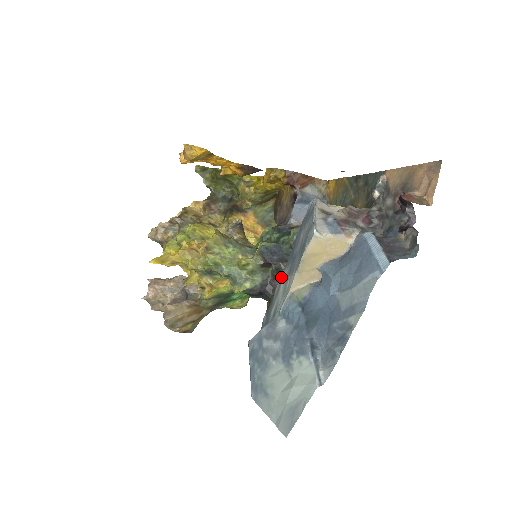
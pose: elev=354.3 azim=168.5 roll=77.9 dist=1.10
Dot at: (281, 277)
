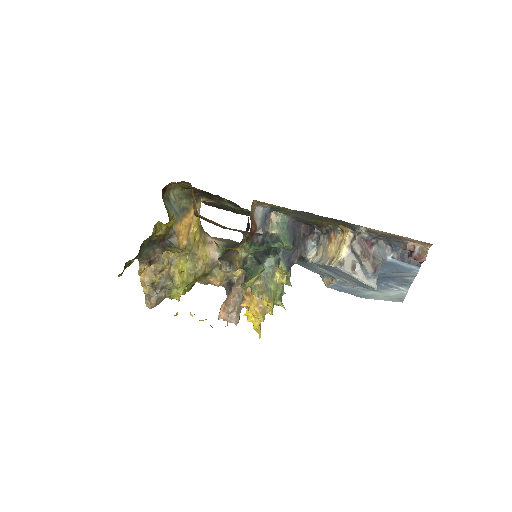
Dot at: occluded
